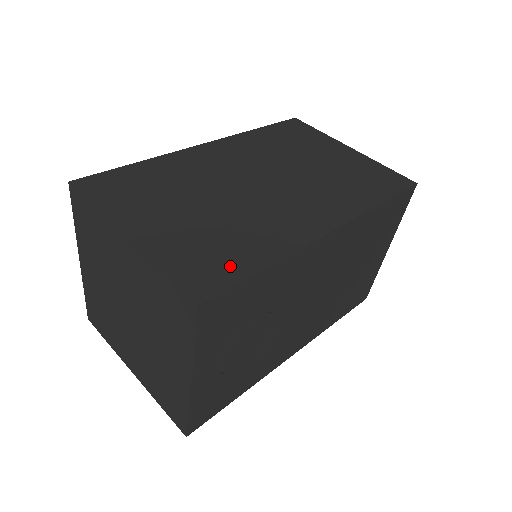
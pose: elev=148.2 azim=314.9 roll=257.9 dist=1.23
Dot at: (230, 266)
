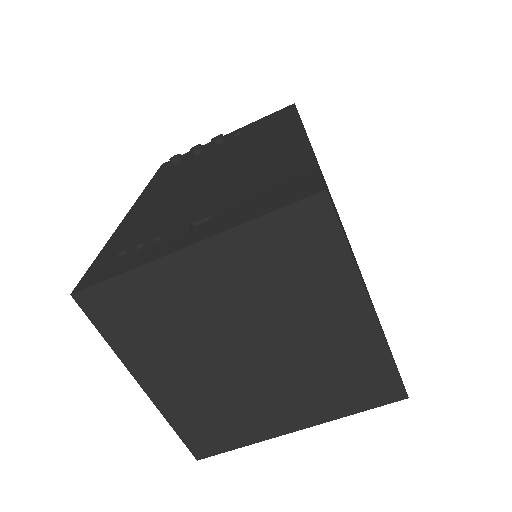
Dot at: occluded
